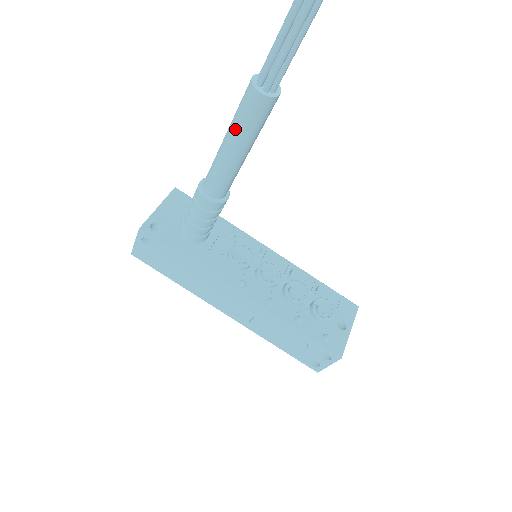
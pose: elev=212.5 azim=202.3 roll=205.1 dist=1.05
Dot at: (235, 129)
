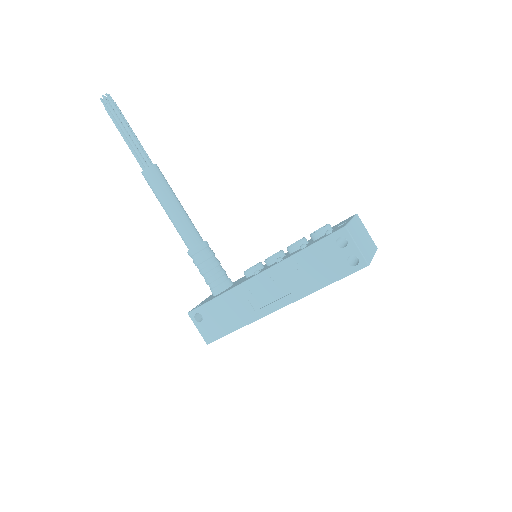
Dot at: (158, 198)
